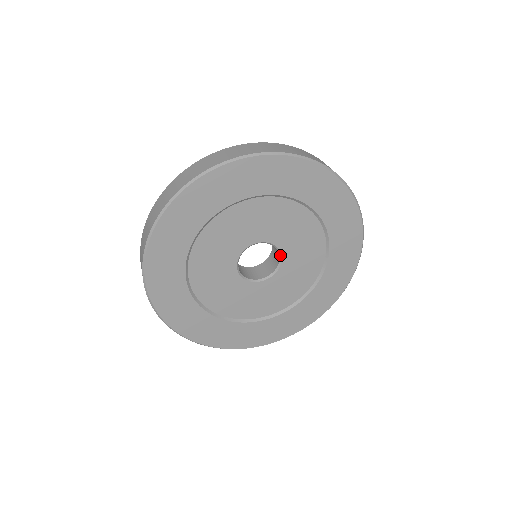
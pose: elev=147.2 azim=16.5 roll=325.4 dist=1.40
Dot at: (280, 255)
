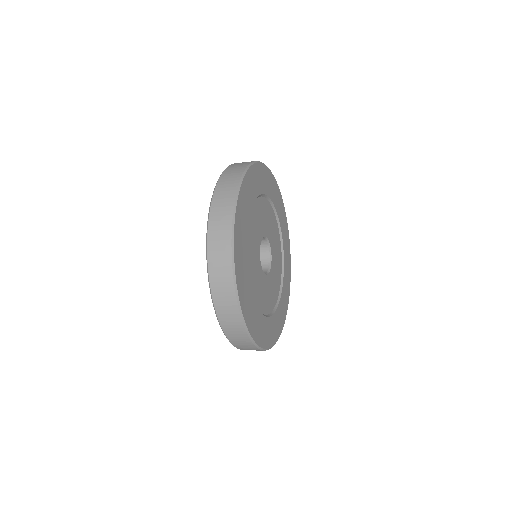
Dot at: (268, 242)
